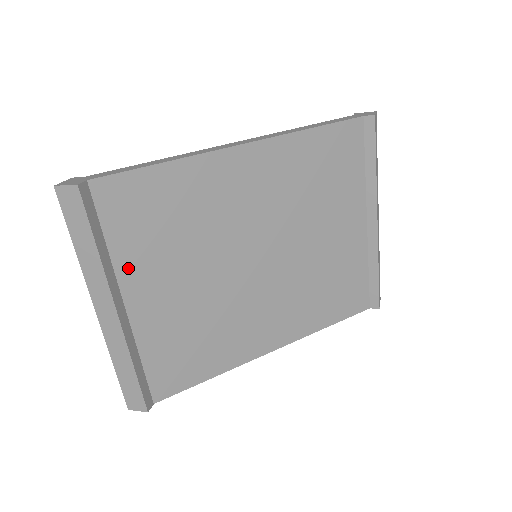
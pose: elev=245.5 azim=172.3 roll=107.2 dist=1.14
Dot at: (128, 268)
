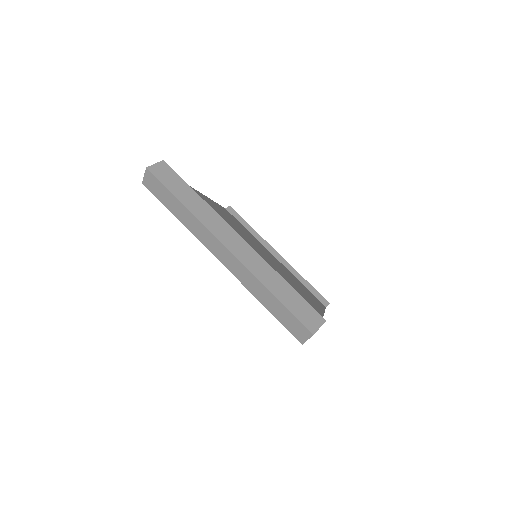
Dot at: occluded
